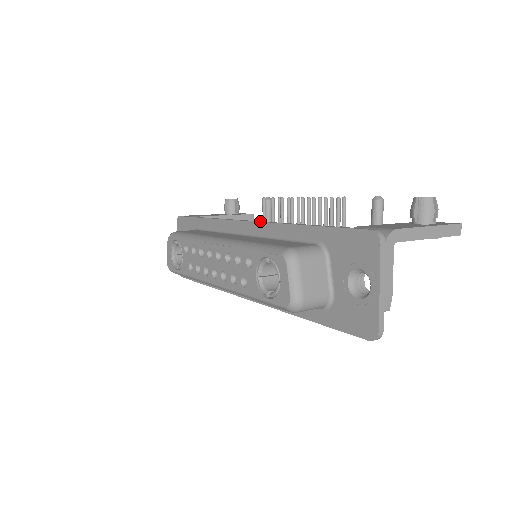
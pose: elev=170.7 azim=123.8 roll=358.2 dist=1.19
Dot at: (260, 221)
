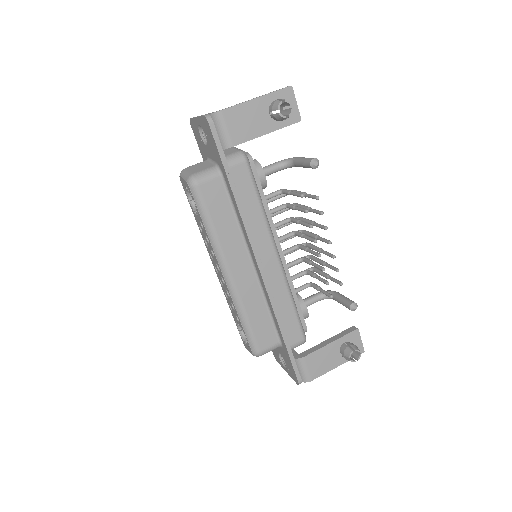
Dot at: (267, 282)
